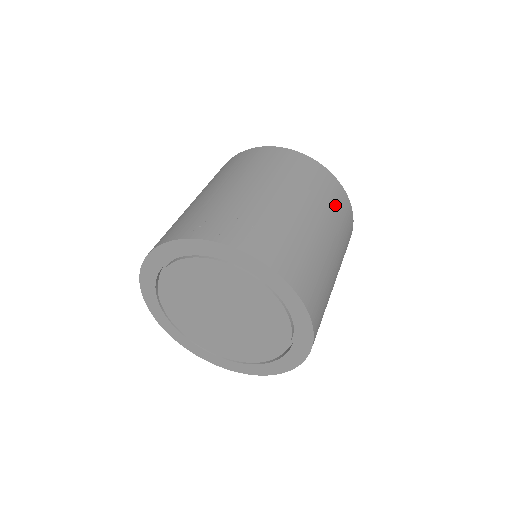
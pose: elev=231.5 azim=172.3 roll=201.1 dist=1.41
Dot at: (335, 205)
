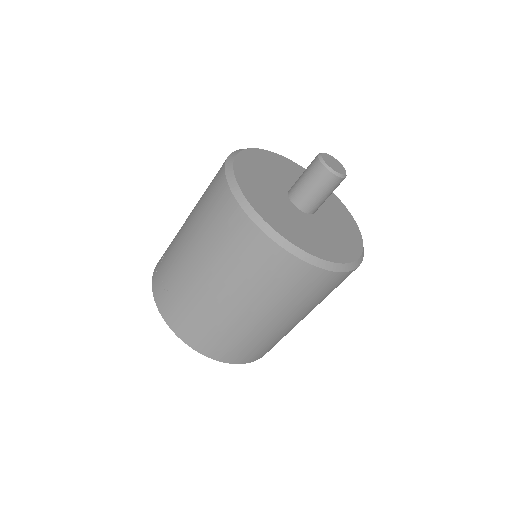
Dot at: (257, 271)
